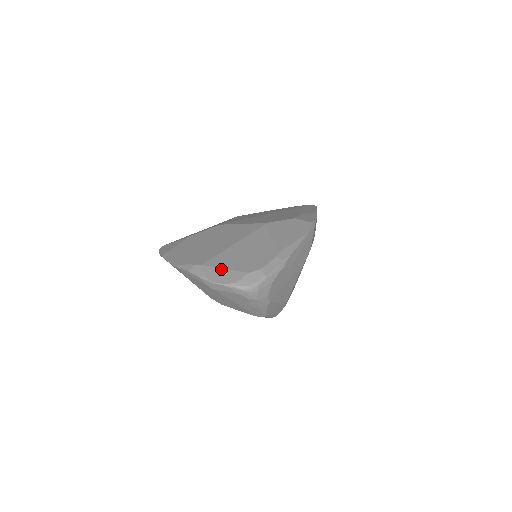
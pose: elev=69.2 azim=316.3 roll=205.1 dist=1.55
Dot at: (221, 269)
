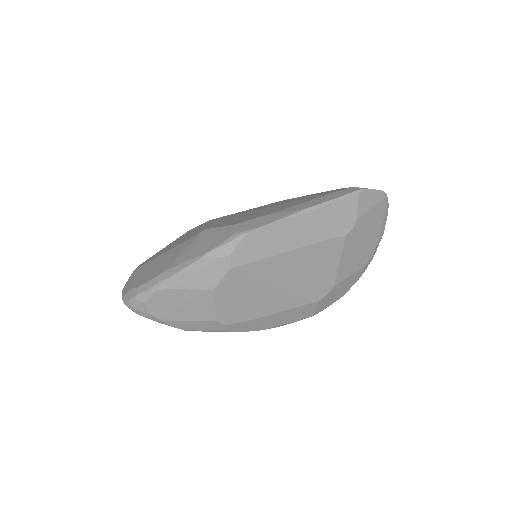
Dot at: (133, 278)
